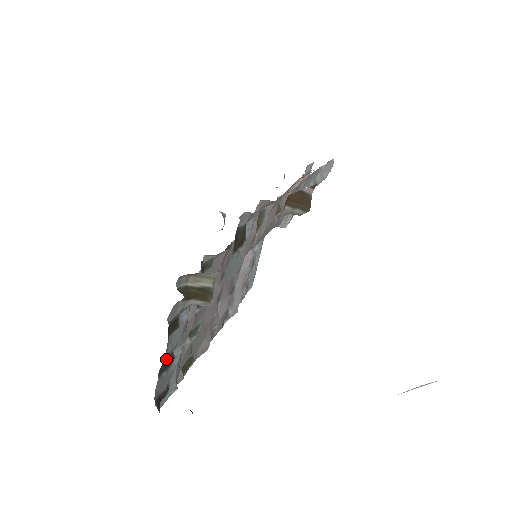
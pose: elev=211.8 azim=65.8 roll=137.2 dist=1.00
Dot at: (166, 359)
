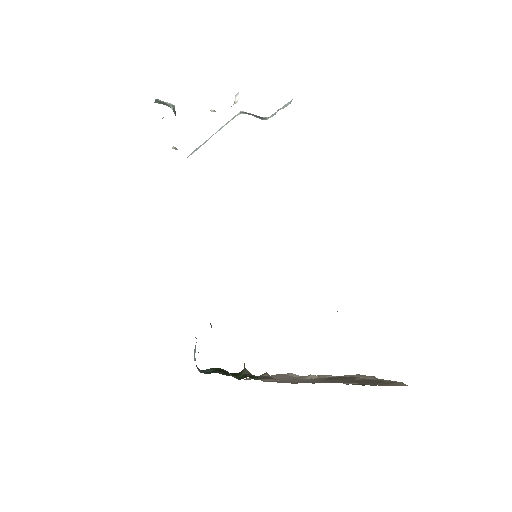
Dot at: occluded
